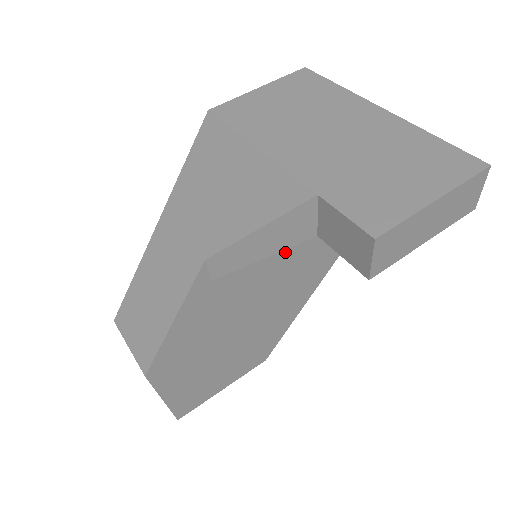
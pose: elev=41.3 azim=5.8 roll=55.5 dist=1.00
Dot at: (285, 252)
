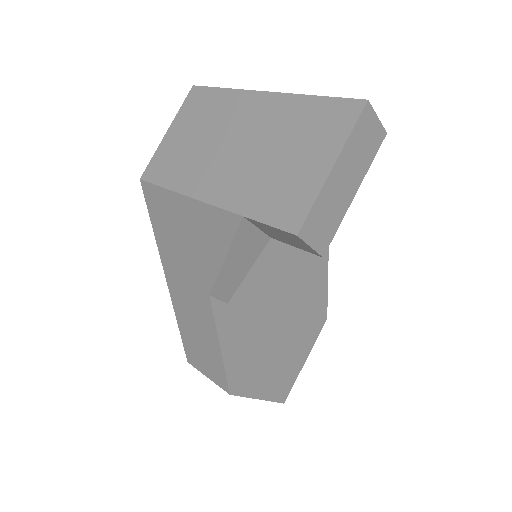
Dot at: (275, 241)
